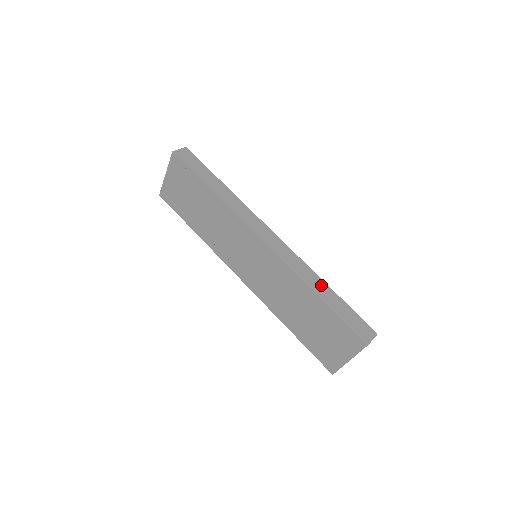
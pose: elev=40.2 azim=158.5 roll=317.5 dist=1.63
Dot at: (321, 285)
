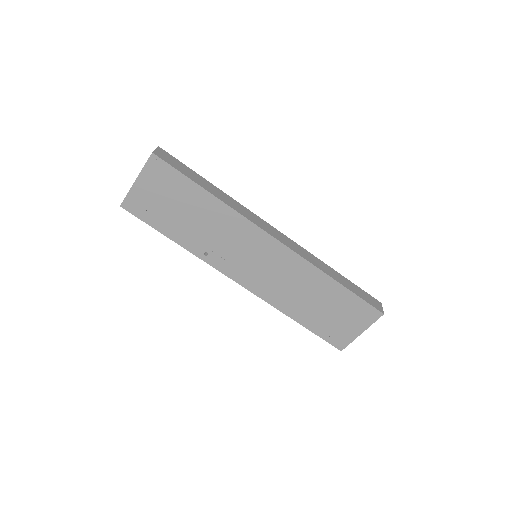
Dot at: (332, 271)
